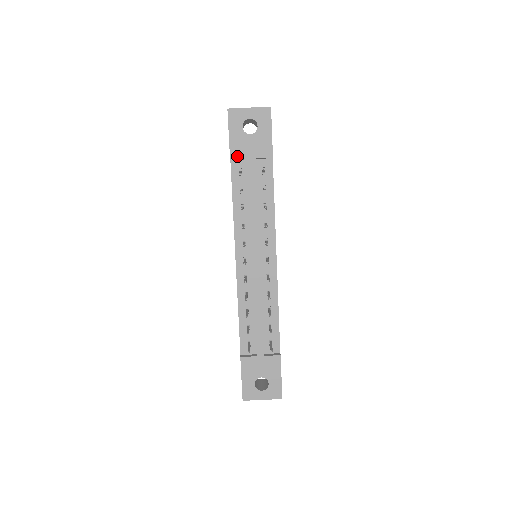
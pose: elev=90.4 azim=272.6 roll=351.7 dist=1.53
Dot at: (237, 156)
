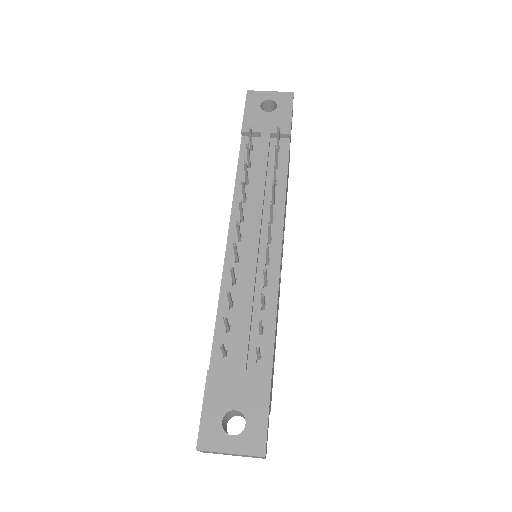
Dot at: occluded
